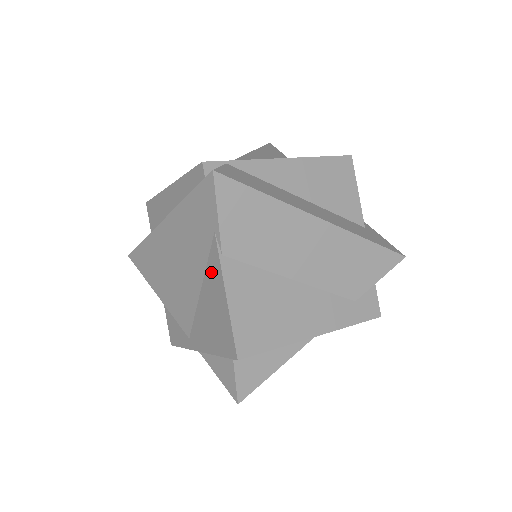
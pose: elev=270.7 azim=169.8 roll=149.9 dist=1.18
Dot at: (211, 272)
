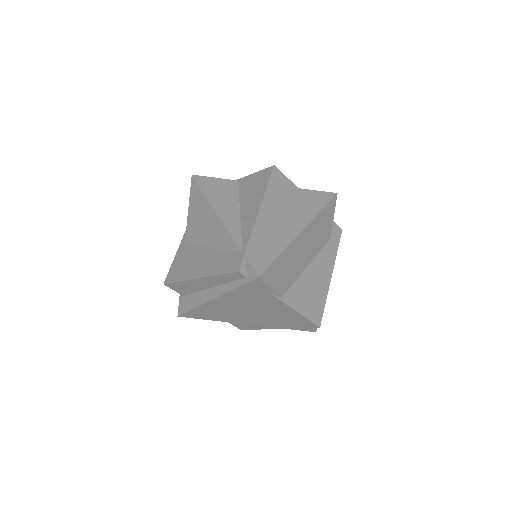
Dot at: (275, 306)
